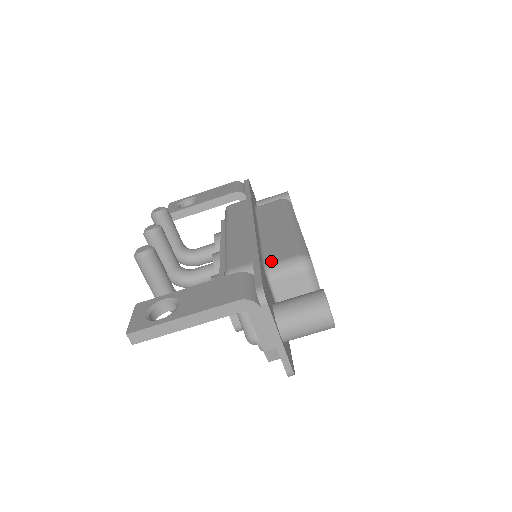
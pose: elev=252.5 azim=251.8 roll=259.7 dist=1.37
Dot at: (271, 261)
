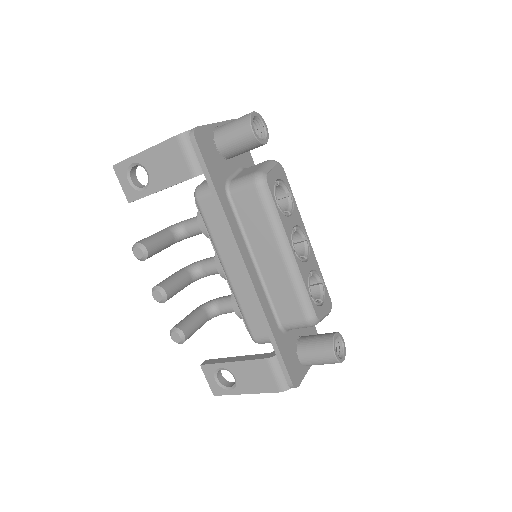
Dot at: (283, 321)
